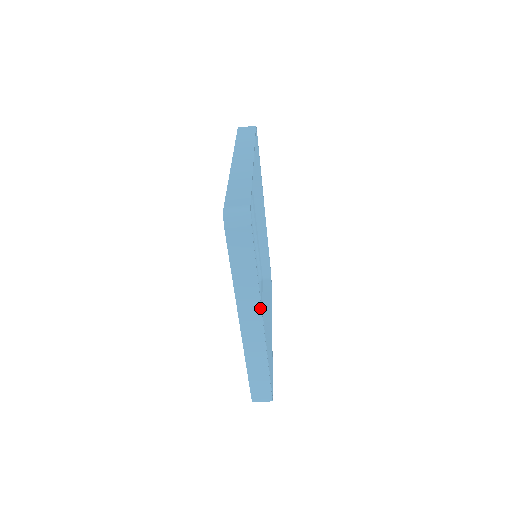
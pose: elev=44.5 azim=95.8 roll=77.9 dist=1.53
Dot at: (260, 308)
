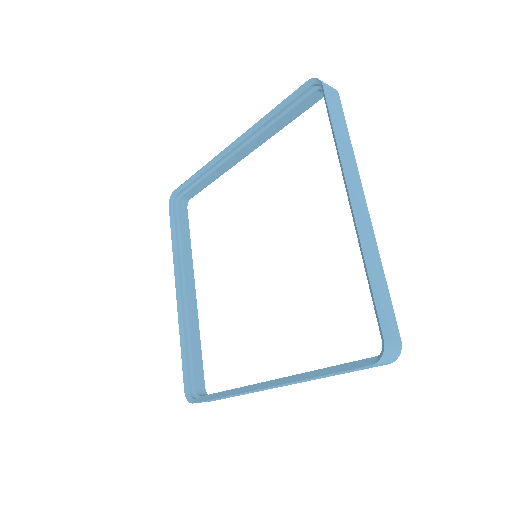
Dot at: (300, 382)
